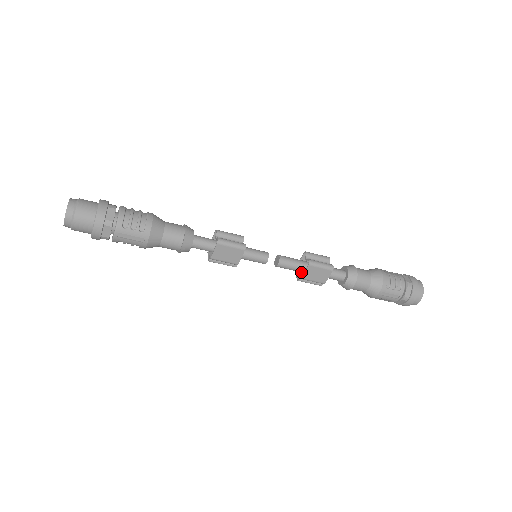
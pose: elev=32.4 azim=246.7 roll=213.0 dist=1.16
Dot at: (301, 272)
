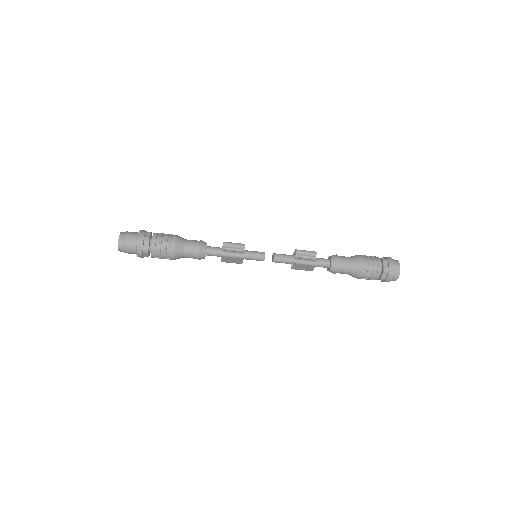
Dot at: occluded
